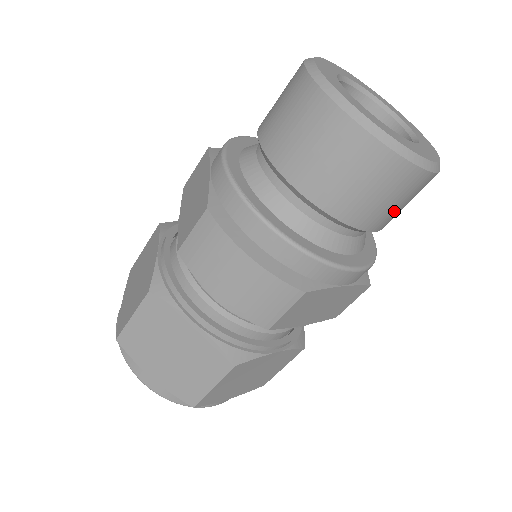
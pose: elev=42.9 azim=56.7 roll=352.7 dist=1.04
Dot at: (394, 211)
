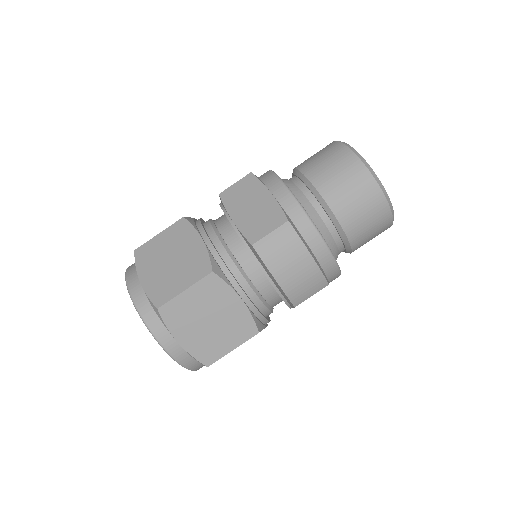
Dot at: occluded
